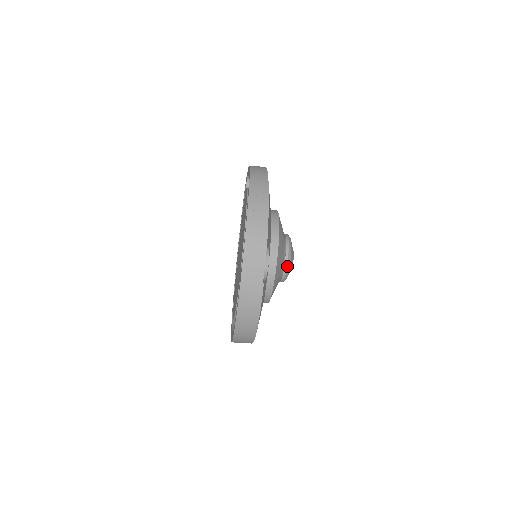
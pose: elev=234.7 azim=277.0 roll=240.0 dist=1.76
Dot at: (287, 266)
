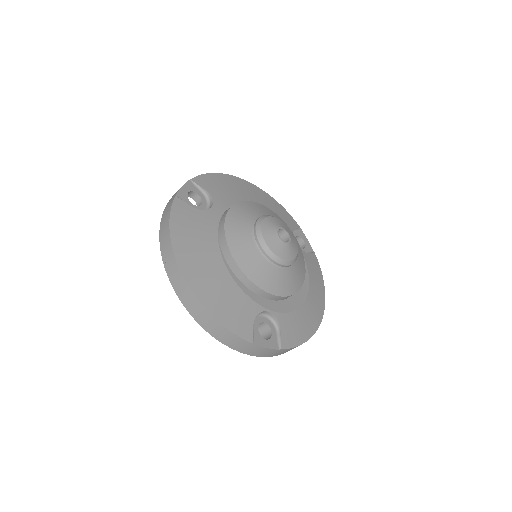
Dot at: (285, 265)
